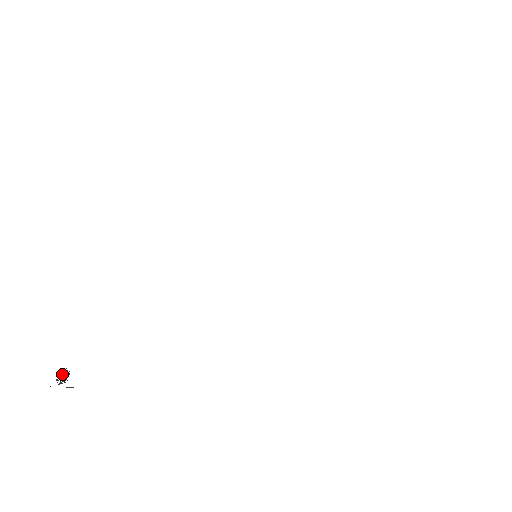
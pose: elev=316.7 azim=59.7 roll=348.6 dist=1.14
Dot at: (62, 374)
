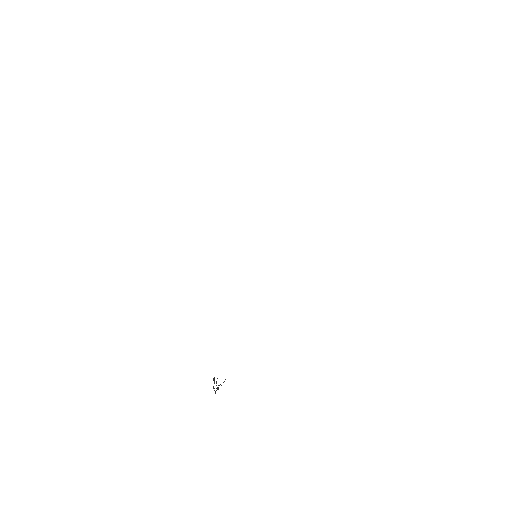
Dot at: (214, 382)
